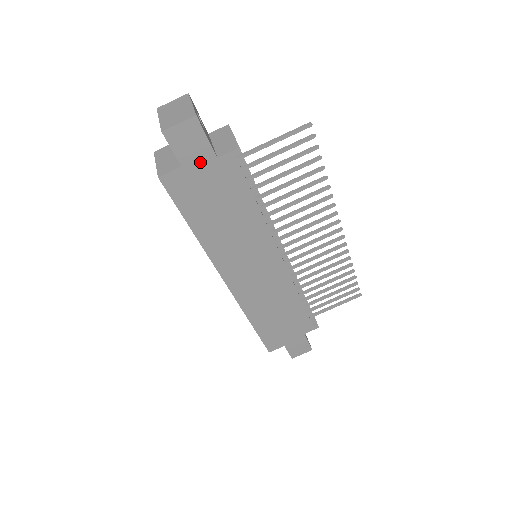
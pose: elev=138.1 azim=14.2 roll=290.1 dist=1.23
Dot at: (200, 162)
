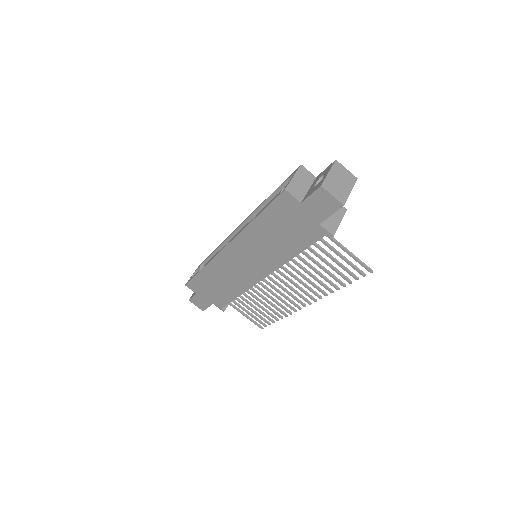
Dot at: (311, 214)
